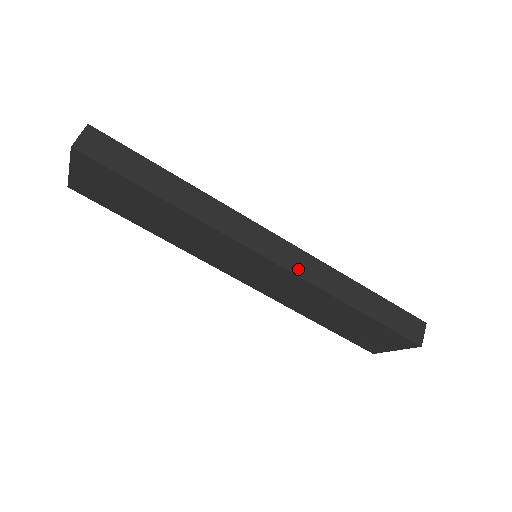
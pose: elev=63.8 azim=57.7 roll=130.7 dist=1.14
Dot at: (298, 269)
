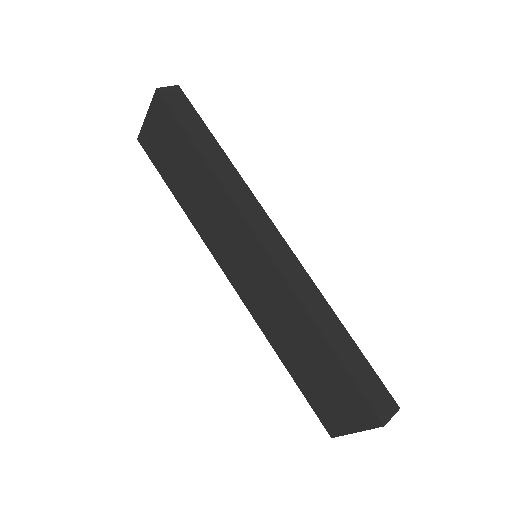
Dot at: (287, 272)
